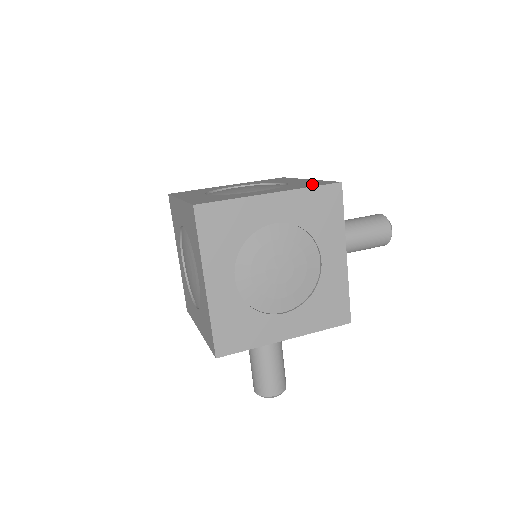
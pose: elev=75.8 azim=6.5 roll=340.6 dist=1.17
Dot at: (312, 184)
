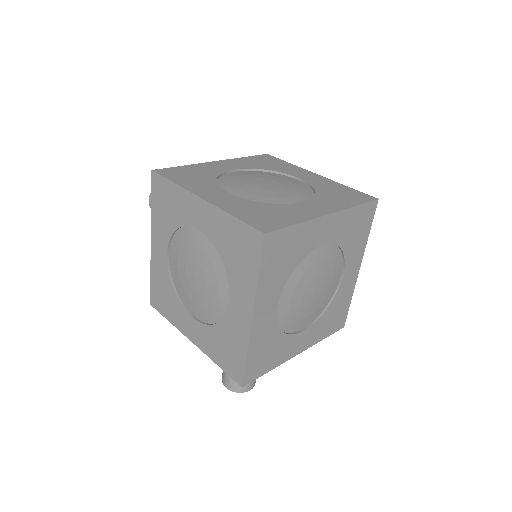
Dot at: (349, 196)
